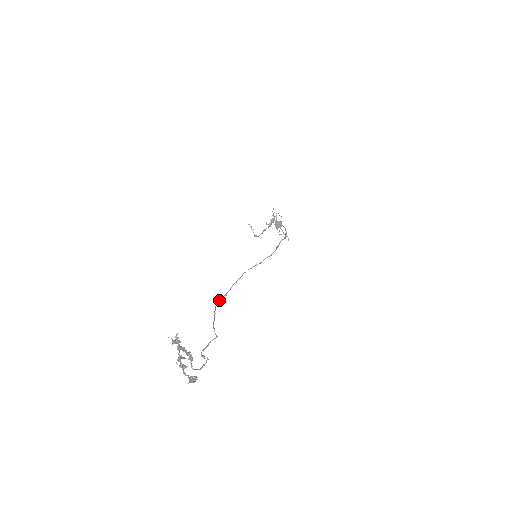
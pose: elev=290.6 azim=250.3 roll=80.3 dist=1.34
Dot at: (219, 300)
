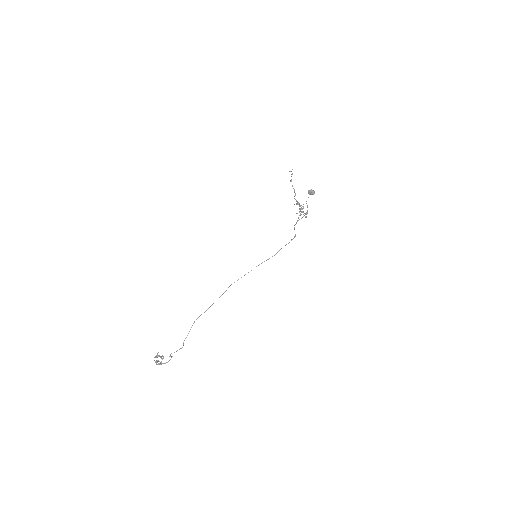
Dot at: occluded
